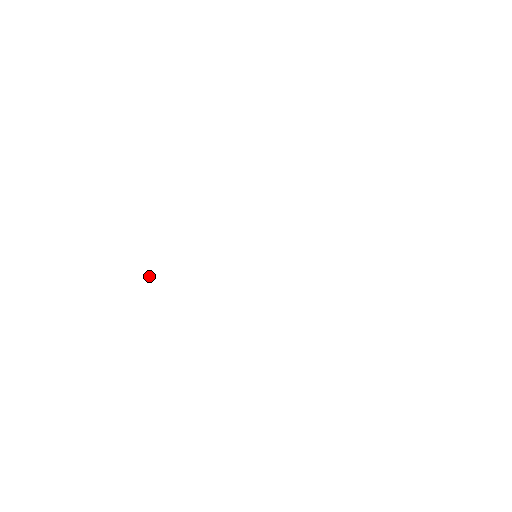
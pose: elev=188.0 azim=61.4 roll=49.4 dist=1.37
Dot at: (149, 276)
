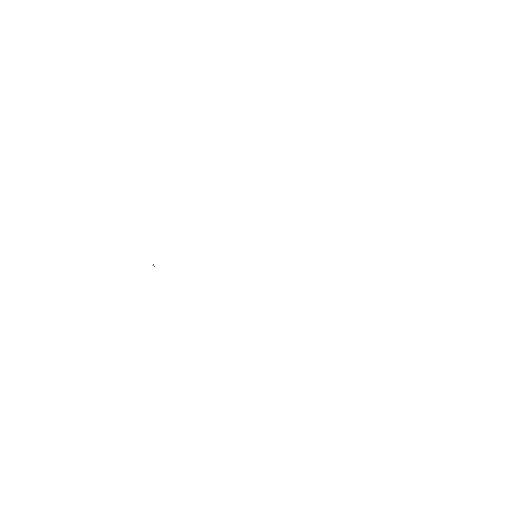
Dot at: occluded
